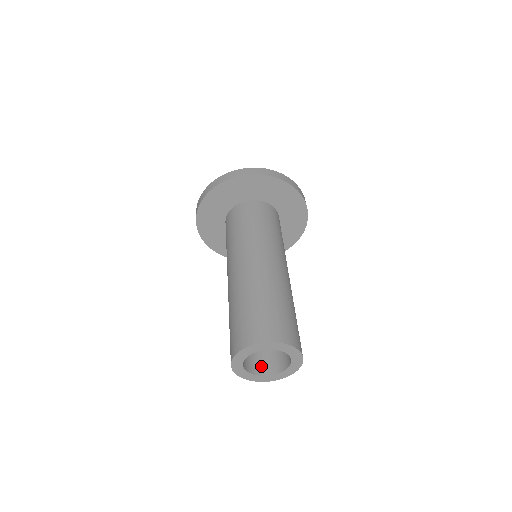
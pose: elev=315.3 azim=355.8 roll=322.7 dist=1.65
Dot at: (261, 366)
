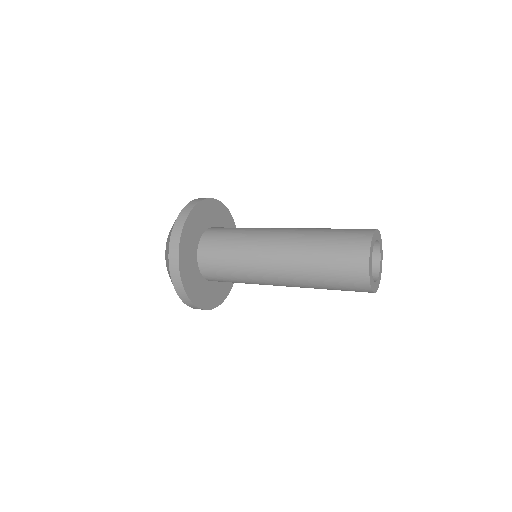
Dot at: occluded
